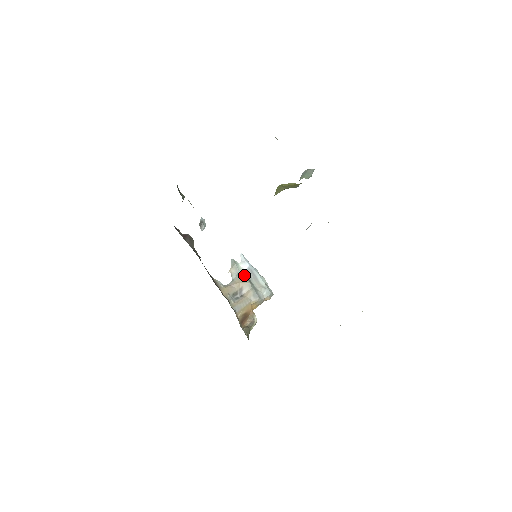
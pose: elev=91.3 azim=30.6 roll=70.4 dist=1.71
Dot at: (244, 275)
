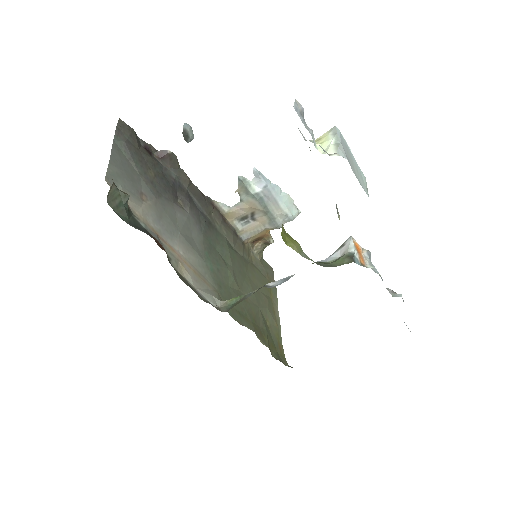
Dot at: (257, 199)
